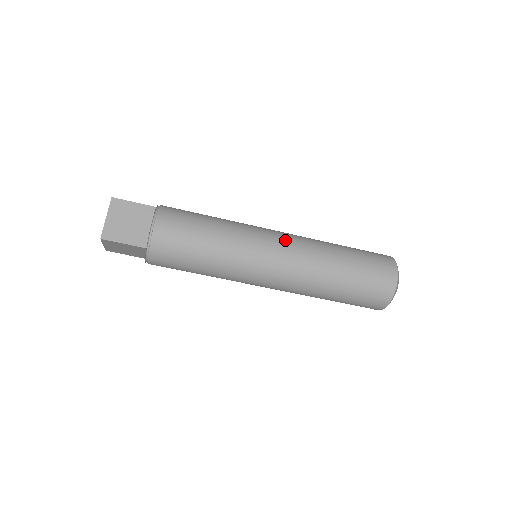
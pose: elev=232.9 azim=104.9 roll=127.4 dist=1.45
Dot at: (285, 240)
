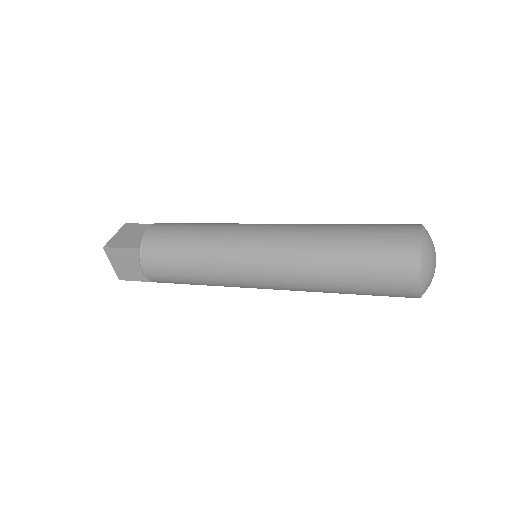
Dot at: (268, 262)
